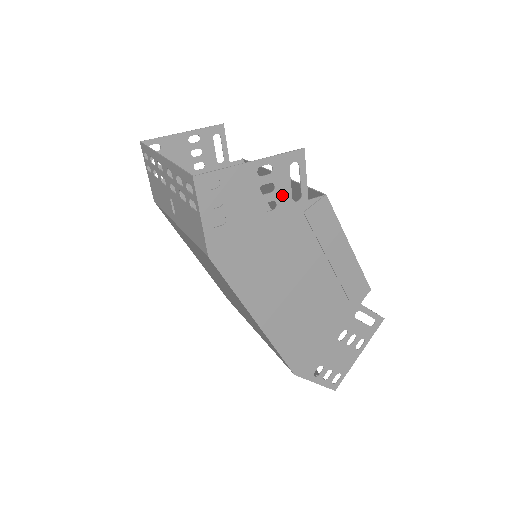
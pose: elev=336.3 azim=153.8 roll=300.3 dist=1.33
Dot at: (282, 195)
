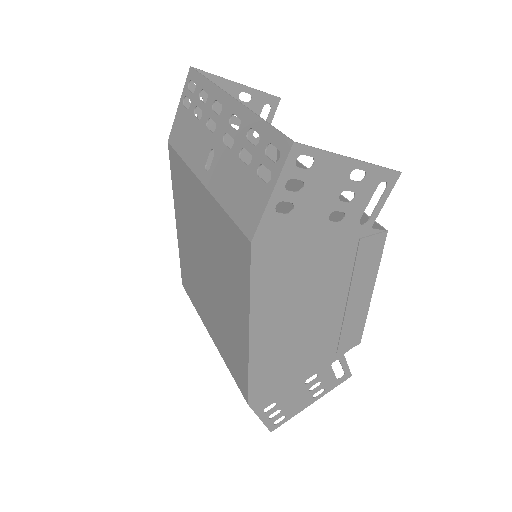
Dot at: (354, 210)
